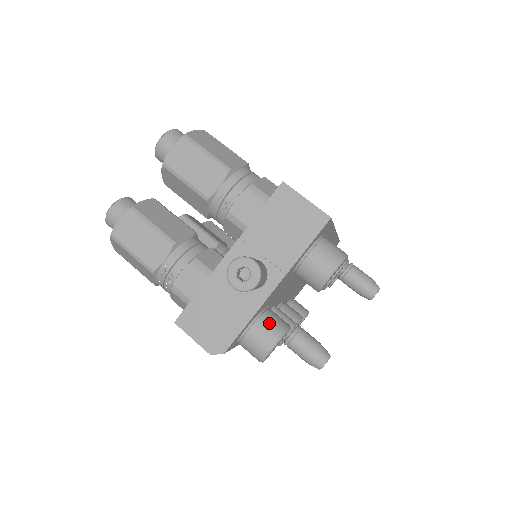
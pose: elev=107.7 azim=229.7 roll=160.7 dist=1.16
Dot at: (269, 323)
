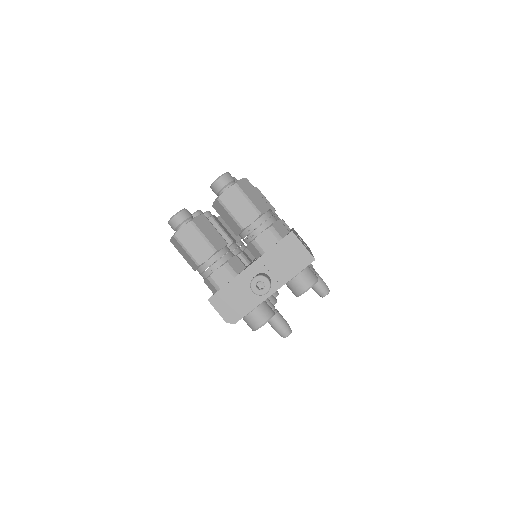
Dot at: (264, 310)
